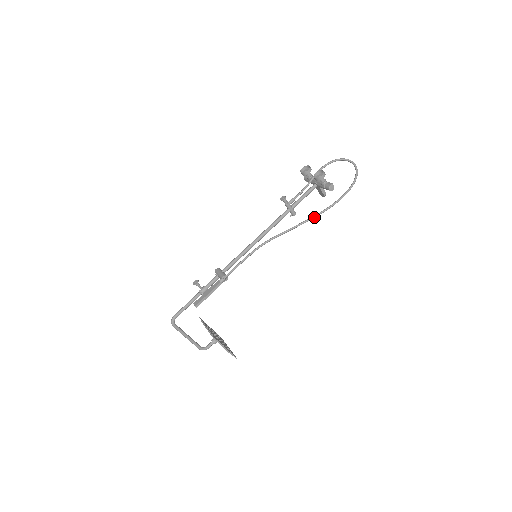
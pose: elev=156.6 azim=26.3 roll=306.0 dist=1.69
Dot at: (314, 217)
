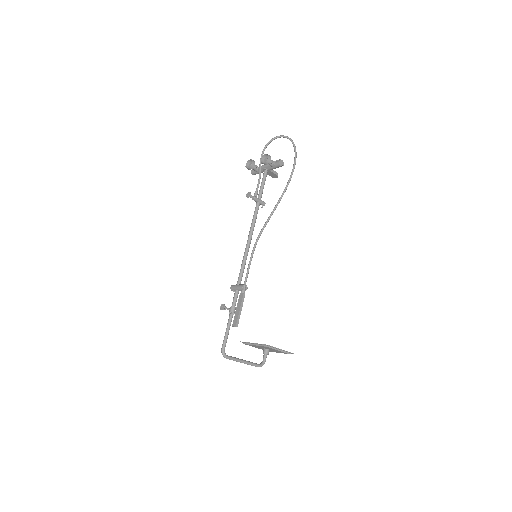
Dot at: (283, 194)
